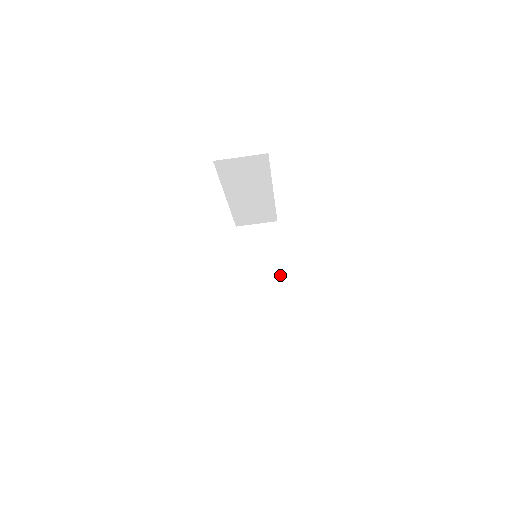
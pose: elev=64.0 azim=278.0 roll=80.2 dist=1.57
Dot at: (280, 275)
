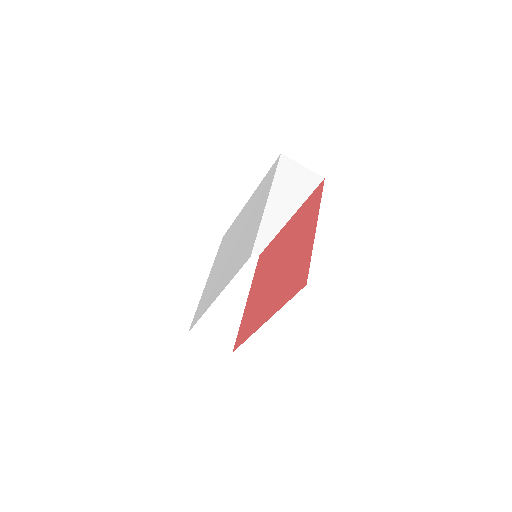
Dot at: (244, 297)
